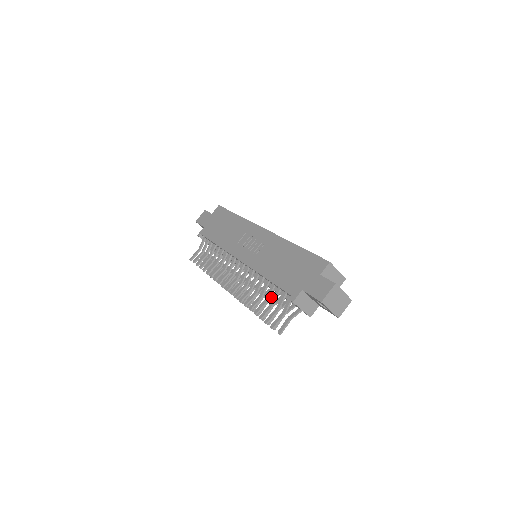
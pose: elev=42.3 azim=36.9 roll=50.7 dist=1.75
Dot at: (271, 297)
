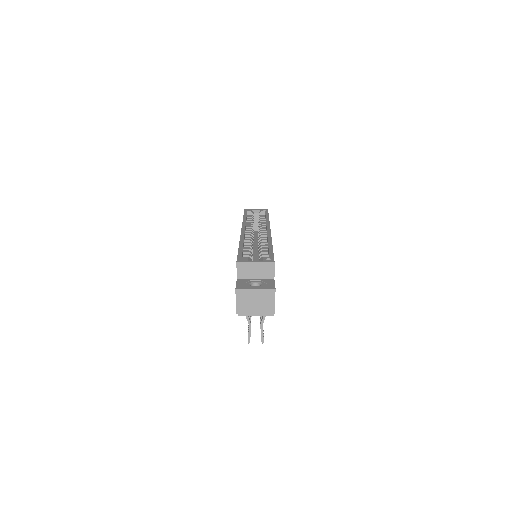
Dot at: occluded
